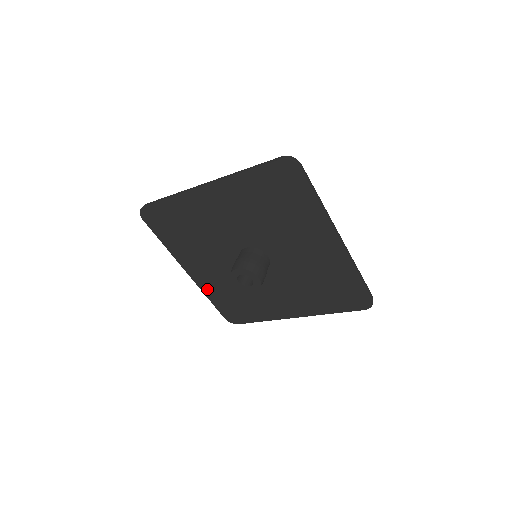
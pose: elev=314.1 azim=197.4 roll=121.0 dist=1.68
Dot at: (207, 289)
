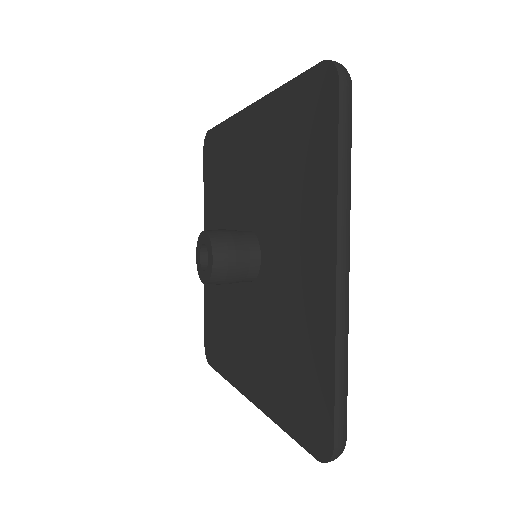
Dot at: (270, 404)
